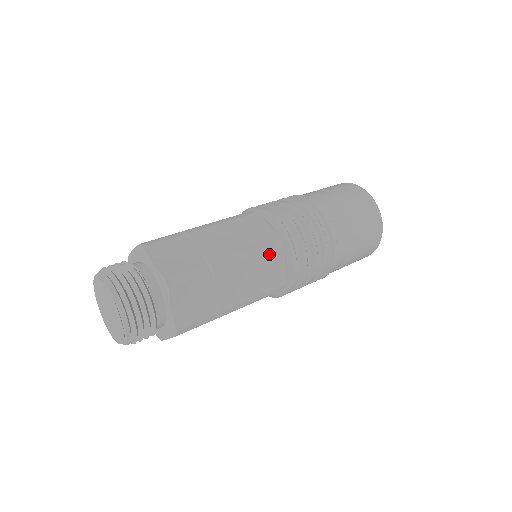
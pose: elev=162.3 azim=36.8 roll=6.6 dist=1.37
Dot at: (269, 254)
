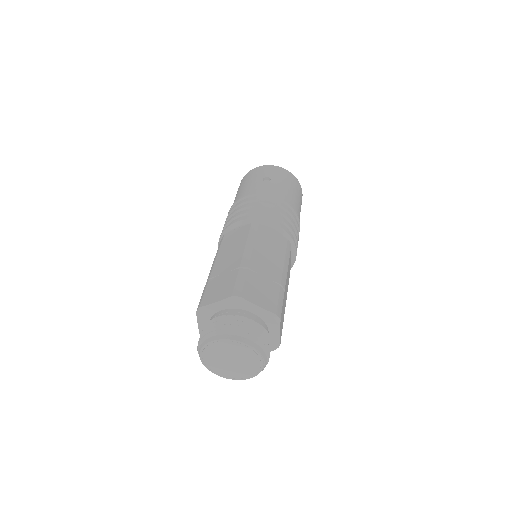
Dot at: occluded
